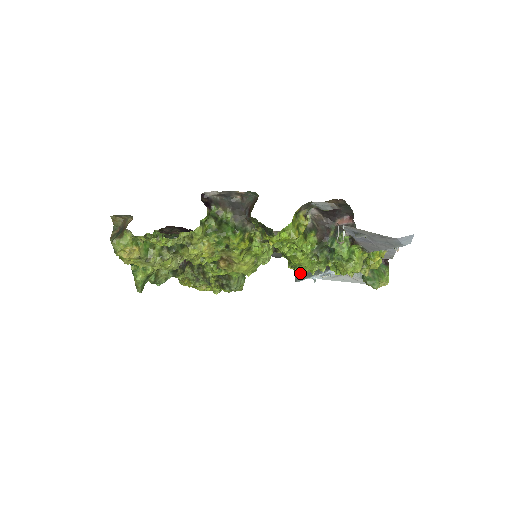
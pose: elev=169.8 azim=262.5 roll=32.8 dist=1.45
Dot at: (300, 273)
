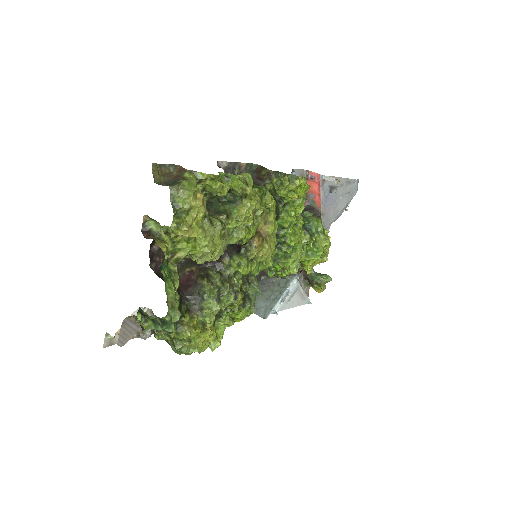
Dot at: (291, 269)
